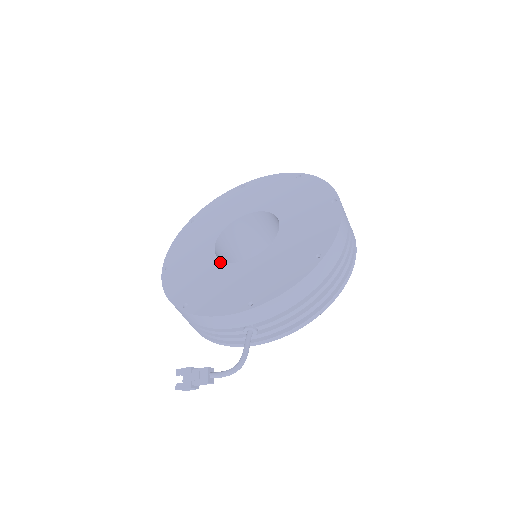
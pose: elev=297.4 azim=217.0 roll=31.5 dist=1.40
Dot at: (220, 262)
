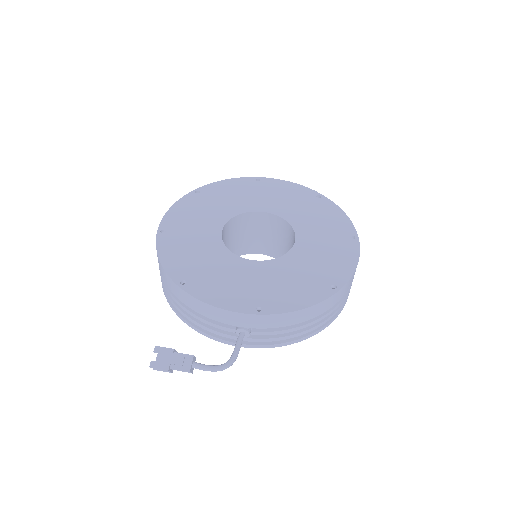
Dot at: (228, 251)
